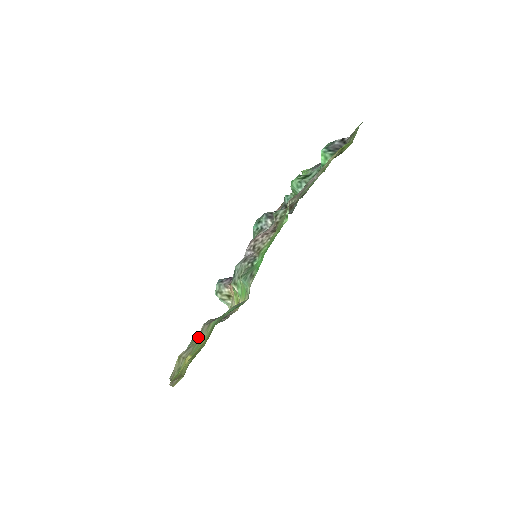
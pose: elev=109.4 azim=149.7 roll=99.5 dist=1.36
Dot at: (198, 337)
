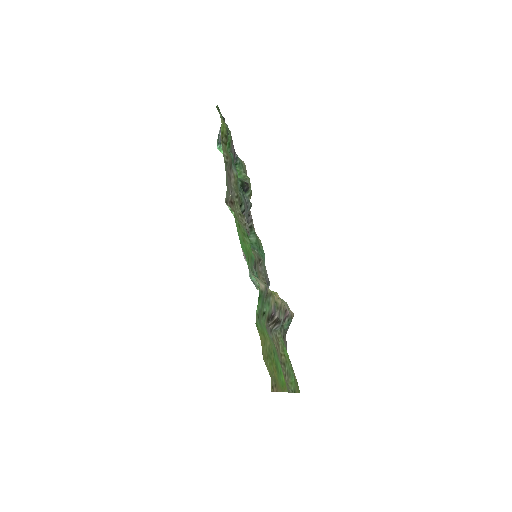
Dot at: occluded
